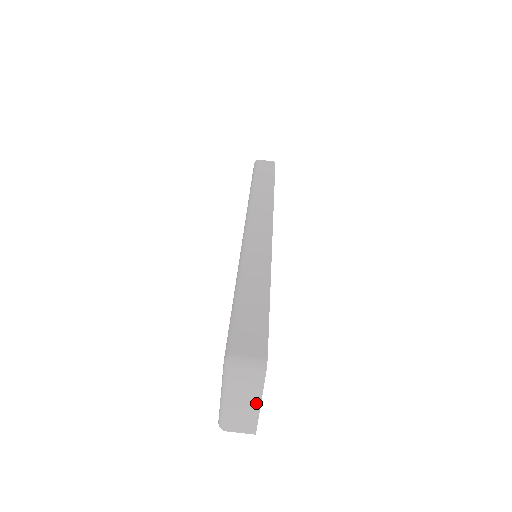
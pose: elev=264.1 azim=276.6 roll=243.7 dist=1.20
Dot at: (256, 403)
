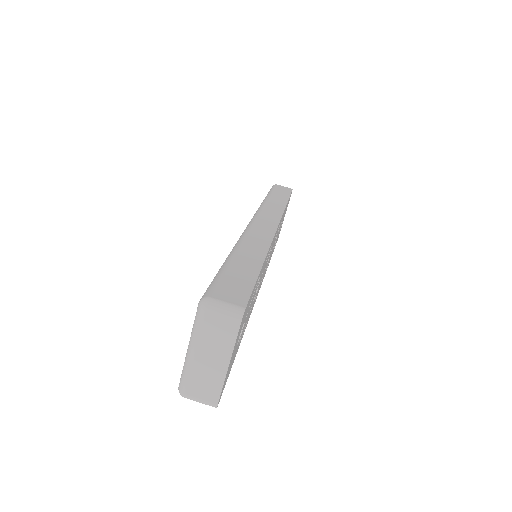
Dot at: (224, 363)
